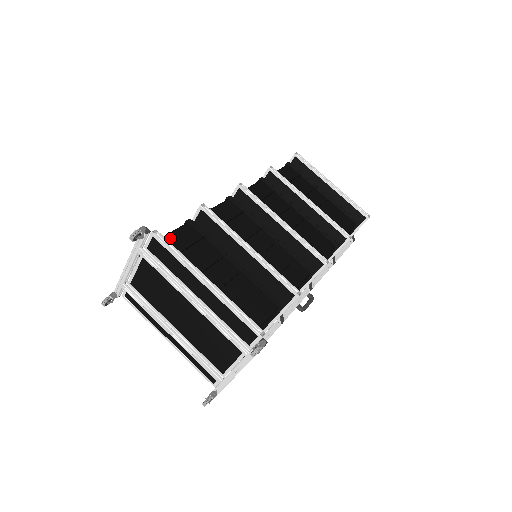
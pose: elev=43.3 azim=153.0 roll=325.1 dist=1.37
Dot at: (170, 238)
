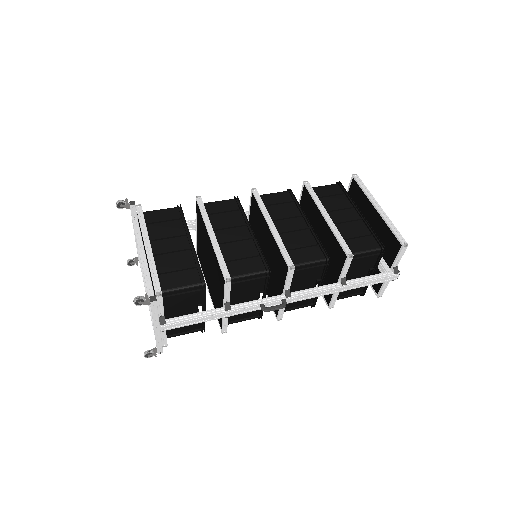
Dot at: (151, 213)
